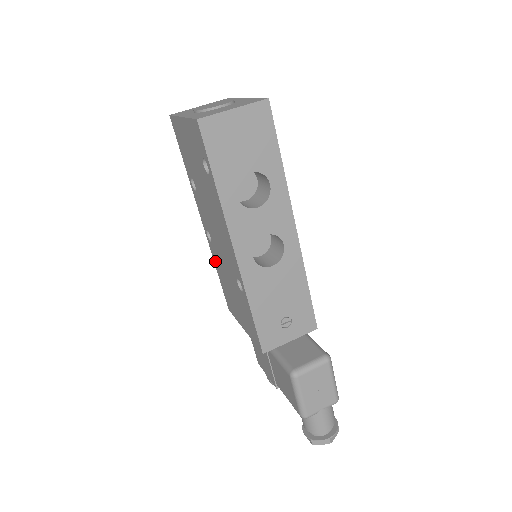
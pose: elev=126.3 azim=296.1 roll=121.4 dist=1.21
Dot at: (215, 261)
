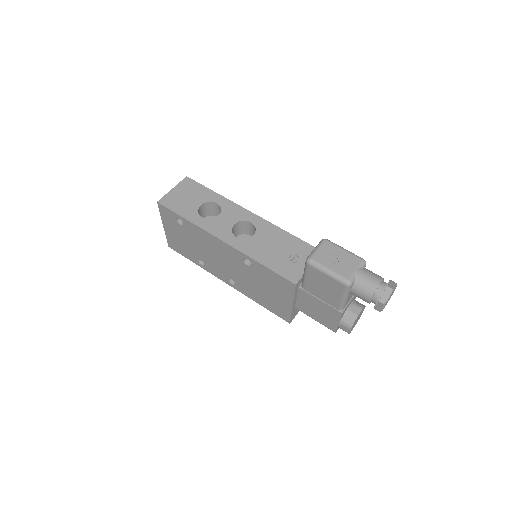
Dot at: (250, 296)
